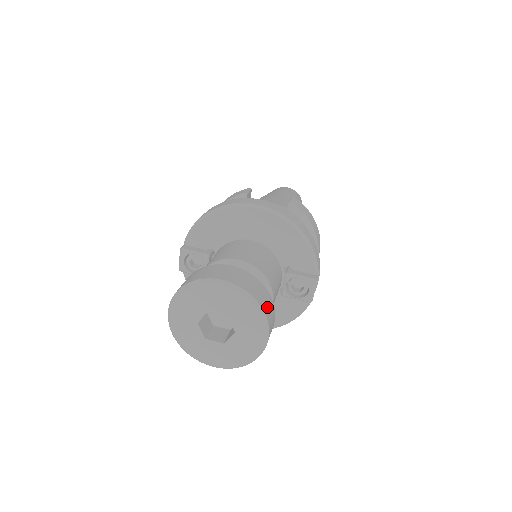
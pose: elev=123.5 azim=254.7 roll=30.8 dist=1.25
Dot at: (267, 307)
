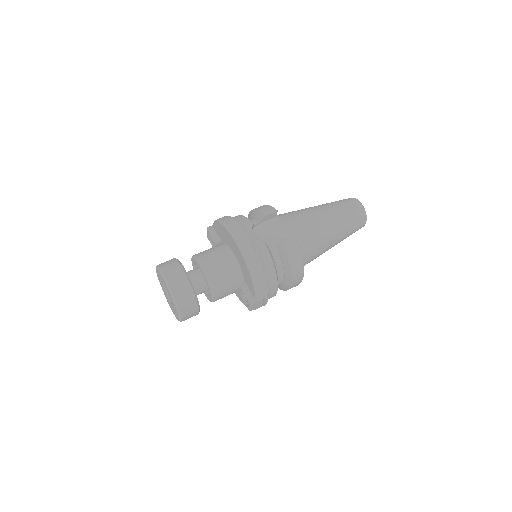
Dot at: (185, 306)
